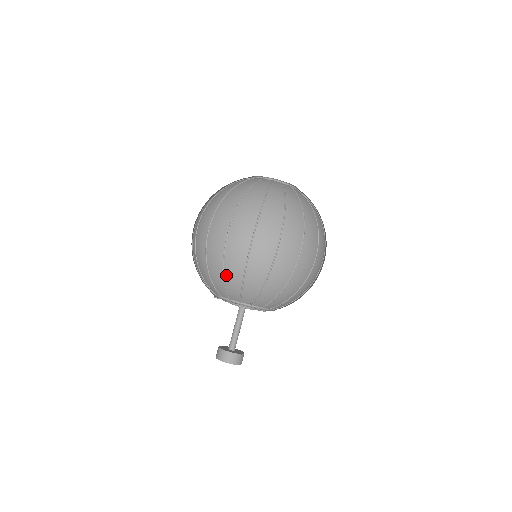
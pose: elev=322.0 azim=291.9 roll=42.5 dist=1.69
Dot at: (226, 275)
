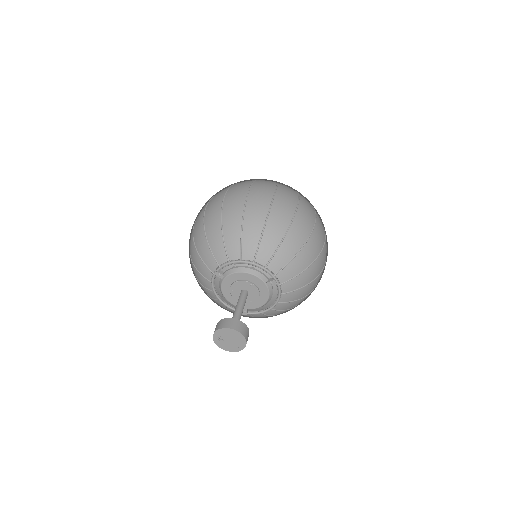
Dot at: (245, 222)
